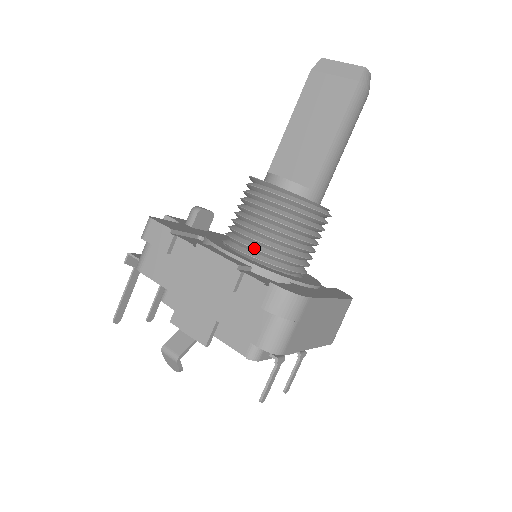
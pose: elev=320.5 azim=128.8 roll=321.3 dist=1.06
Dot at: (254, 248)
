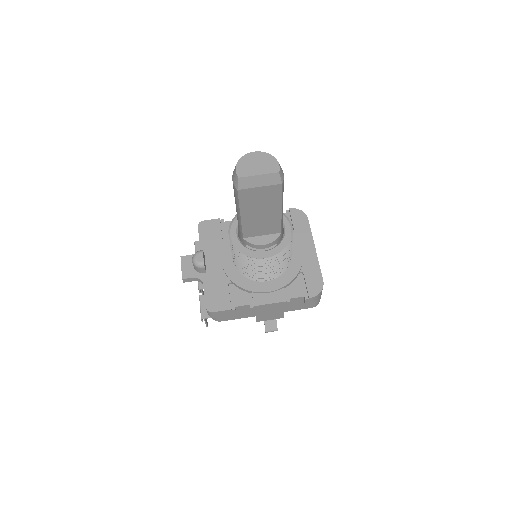
Dot at: (273, 276)
